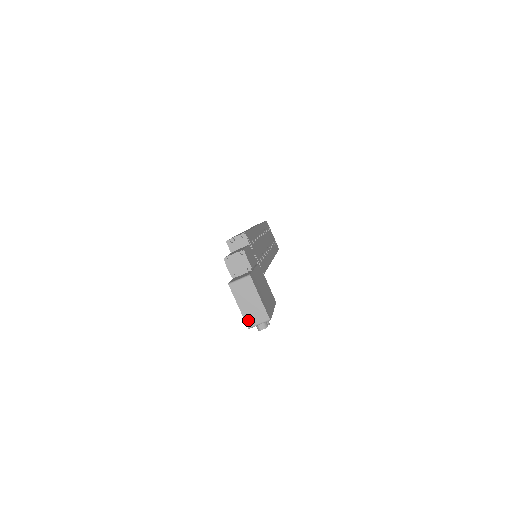
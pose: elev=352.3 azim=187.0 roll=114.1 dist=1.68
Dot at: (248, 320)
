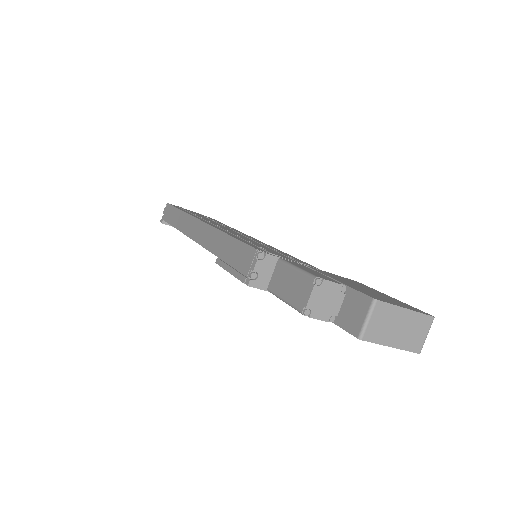
Dot at: (413, 347)
